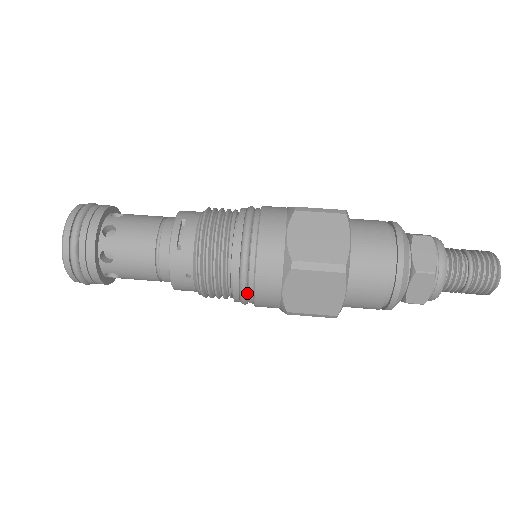
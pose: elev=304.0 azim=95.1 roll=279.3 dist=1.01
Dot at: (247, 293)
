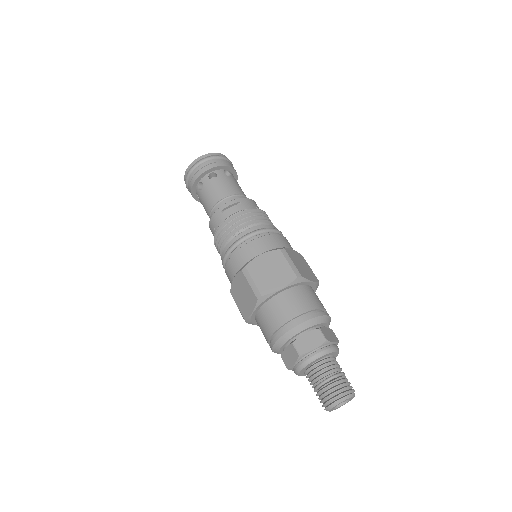
Dot at: occluded
